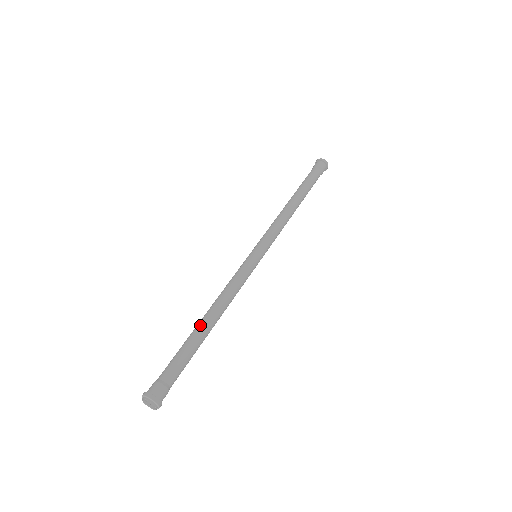
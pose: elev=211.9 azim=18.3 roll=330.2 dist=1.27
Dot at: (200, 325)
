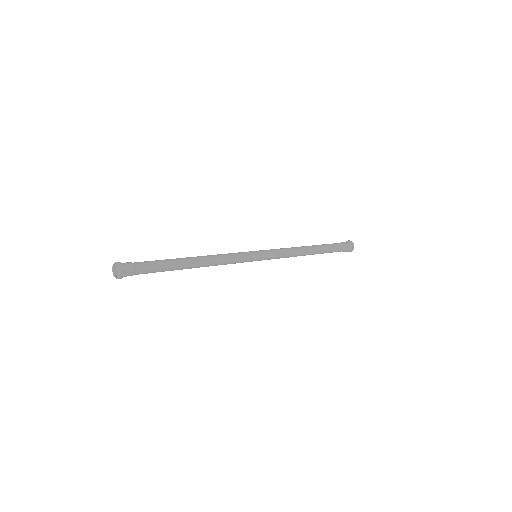
Dot at: (186, 259)
